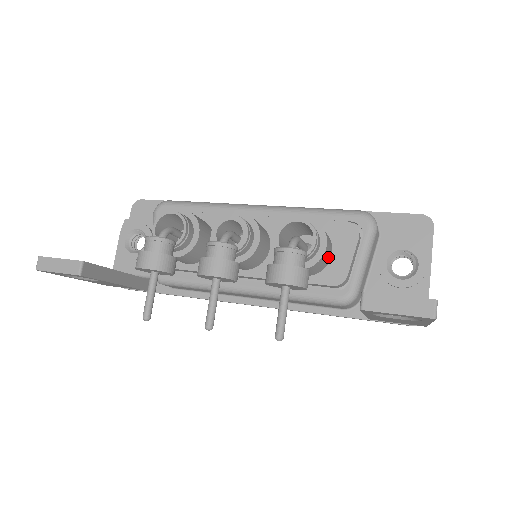
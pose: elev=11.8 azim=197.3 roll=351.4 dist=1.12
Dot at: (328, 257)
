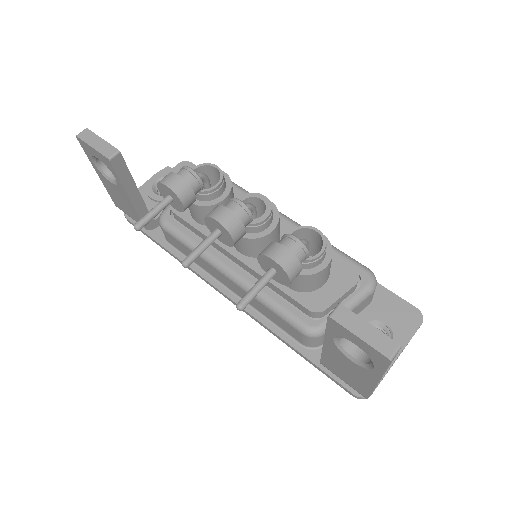
Dot at: (320, 282)
